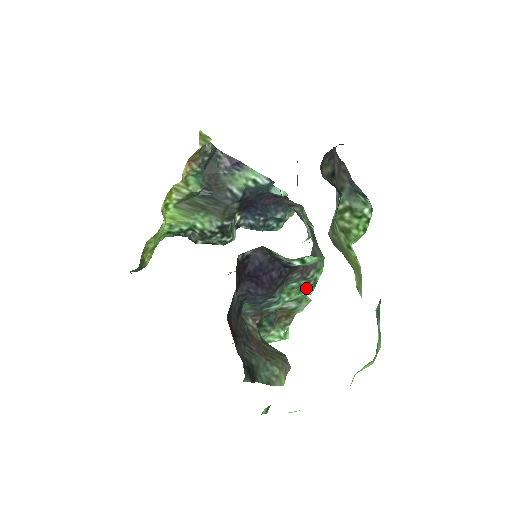
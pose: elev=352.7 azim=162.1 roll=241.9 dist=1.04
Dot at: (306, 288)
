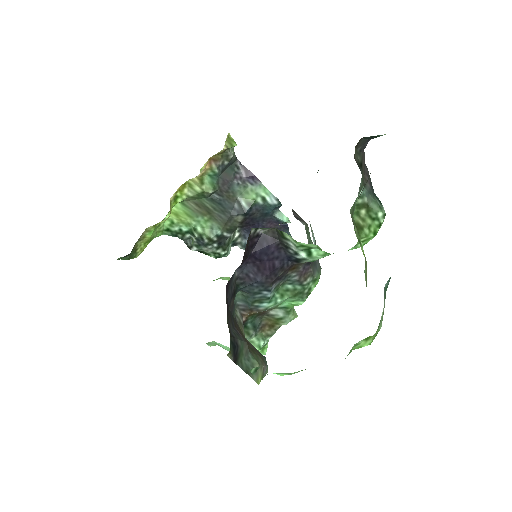
Dot at: (299, 295)
